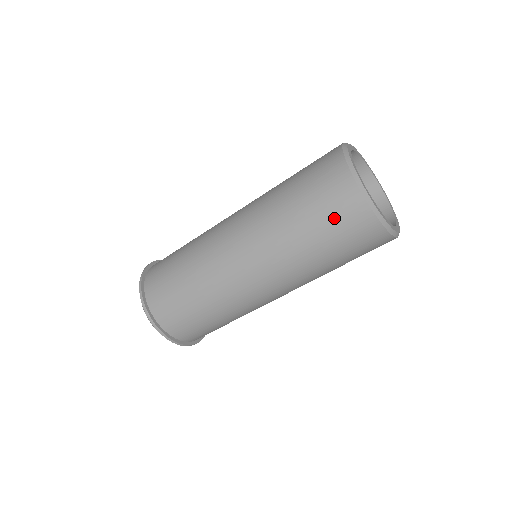
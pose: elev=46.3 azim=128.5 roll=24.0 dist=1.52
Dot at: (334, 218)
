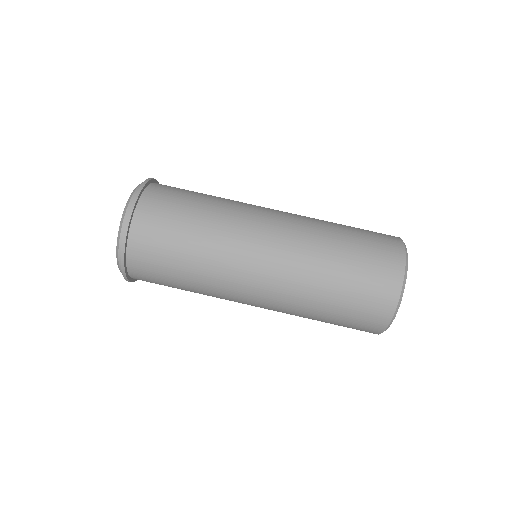
Dot at: (373, 239)
